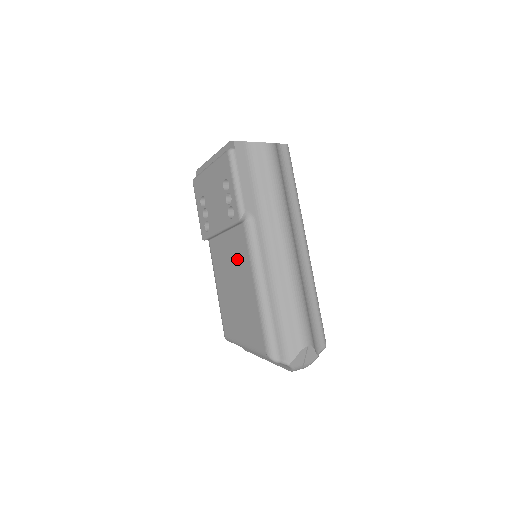
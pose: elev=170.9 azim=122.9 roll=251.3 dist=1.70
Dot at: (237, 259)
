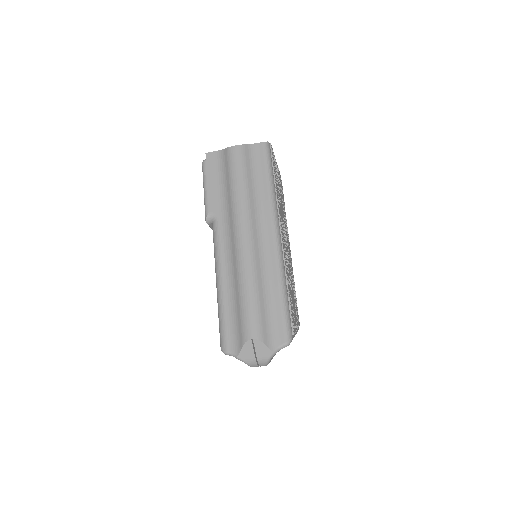
Dot at: occluded
